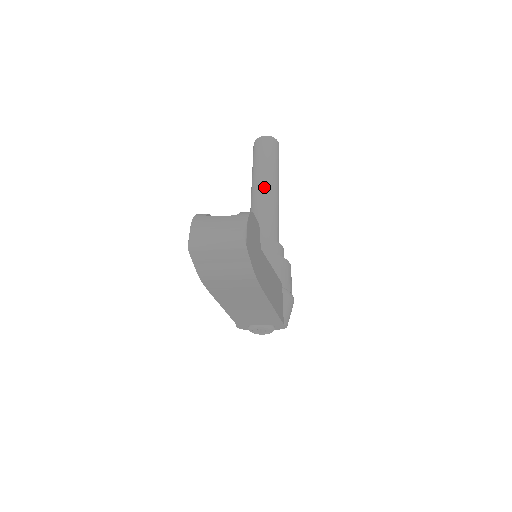
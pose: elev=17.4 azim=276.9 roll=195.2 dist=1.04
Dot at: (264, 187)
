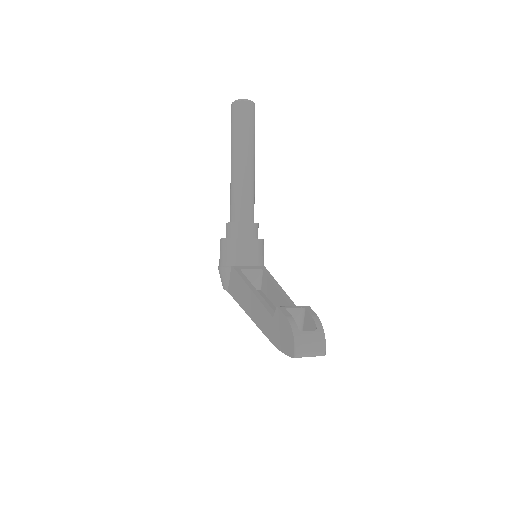
Dot at: (247, 165)
